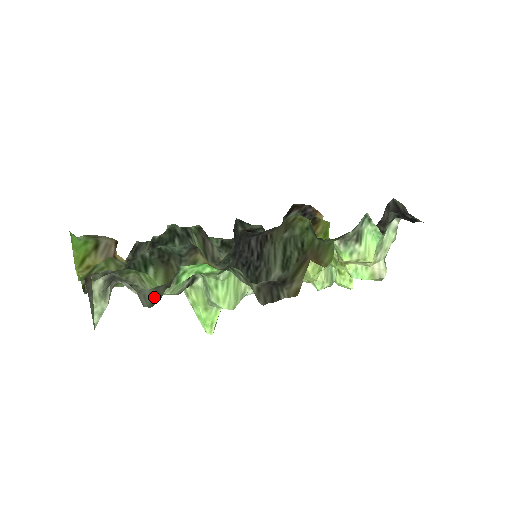
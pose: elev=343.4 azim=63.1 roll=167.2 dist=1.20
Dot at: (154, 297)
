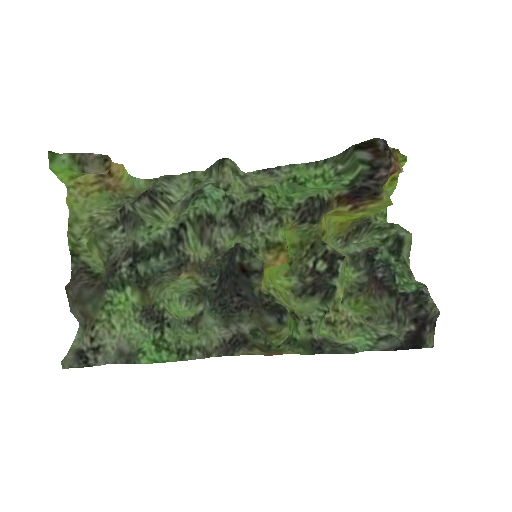
Dot at: (117, 360)
